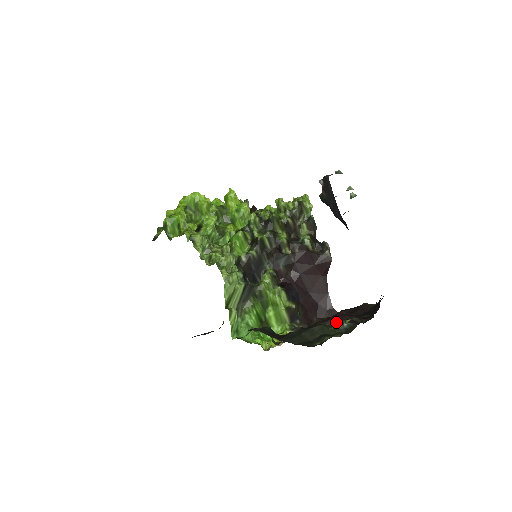
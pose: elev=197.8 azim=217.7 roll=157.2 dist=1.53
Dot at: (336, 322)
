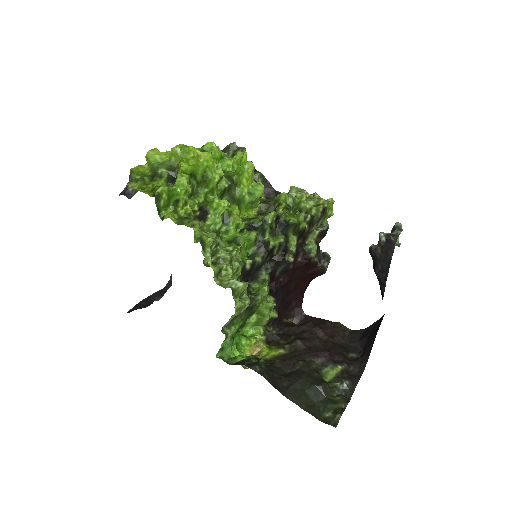
Dot at: (327, 365)
